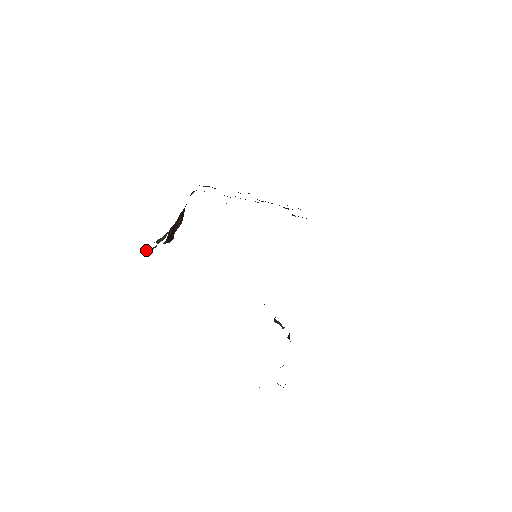
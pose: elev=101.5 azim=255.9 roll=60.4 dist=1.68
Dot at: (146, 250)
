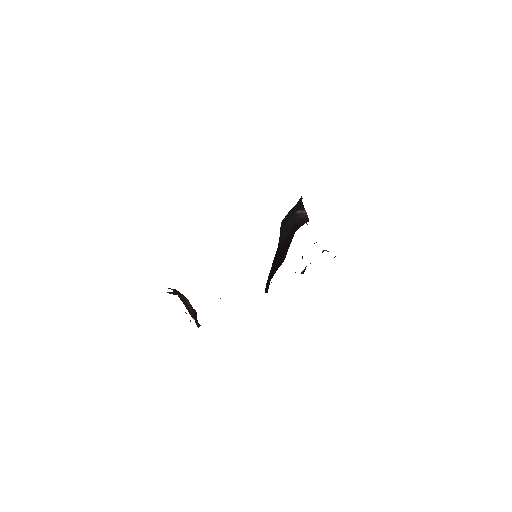
Dot at: occluded
